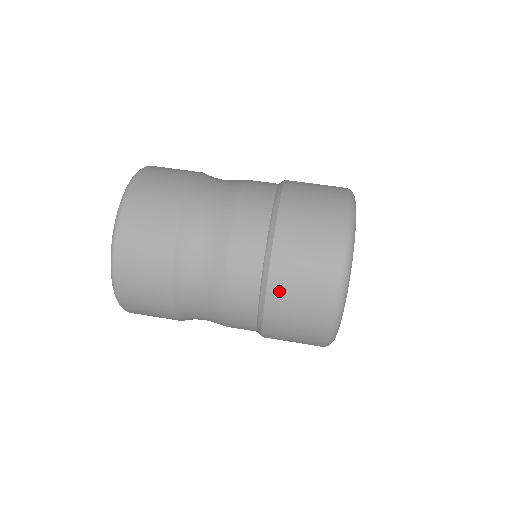
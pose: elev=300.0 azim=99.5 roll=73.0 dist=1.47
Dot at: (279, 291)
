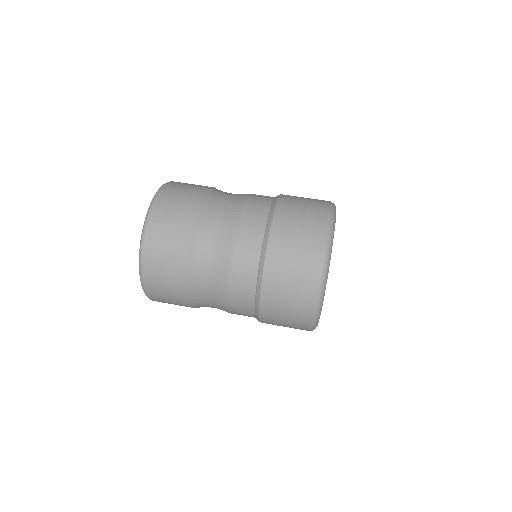
Dot at: (270, 297)
